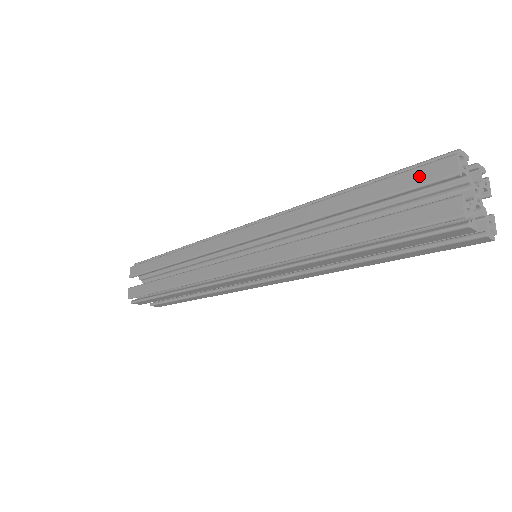
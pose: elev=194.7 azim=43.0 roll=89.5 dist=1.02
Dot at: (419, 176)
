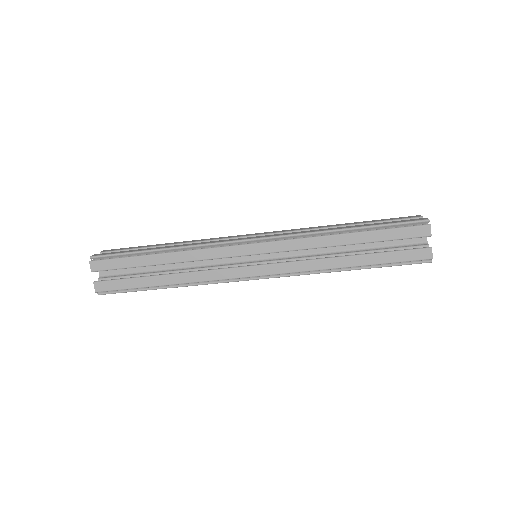
Dot at: (401, 218)
